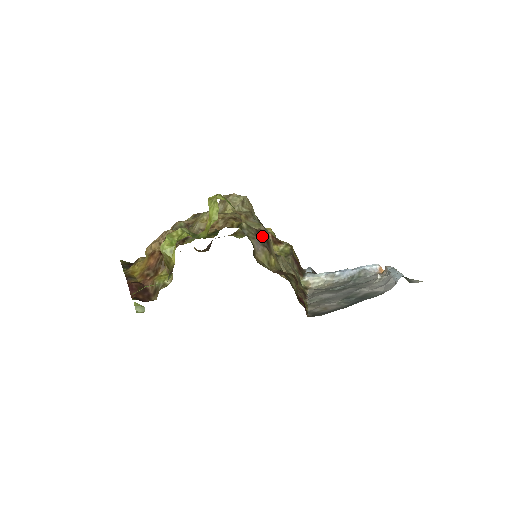
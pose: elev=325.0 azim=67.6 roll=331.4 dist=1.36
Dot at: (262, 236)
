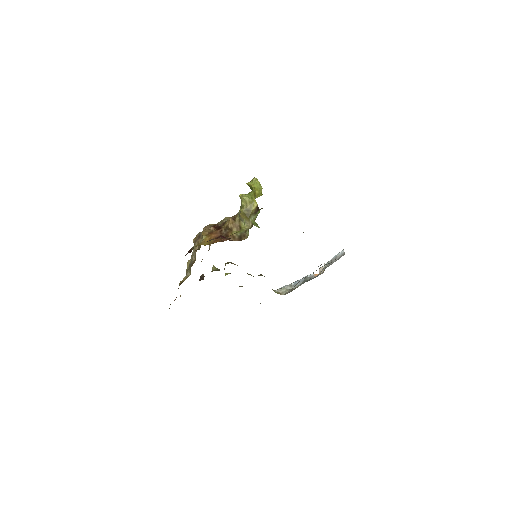
Dot at: occluded
